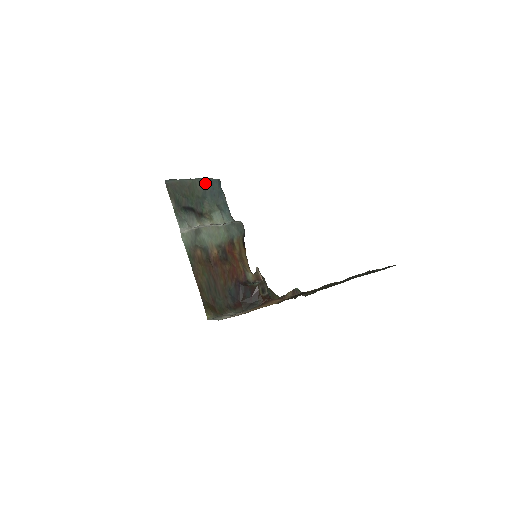
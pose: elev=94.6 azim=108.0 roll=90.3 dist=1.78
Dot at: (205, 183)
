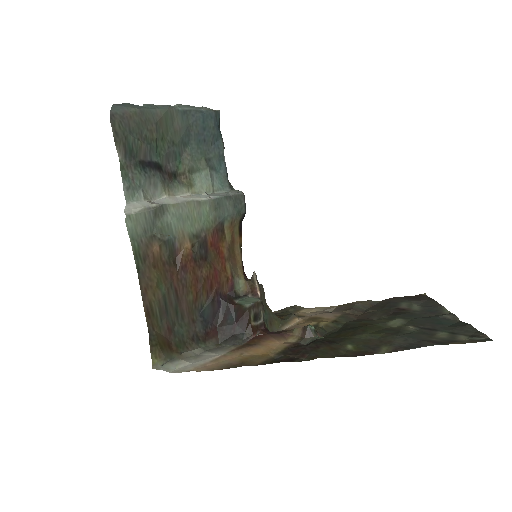
Dot at: (190, 117)
